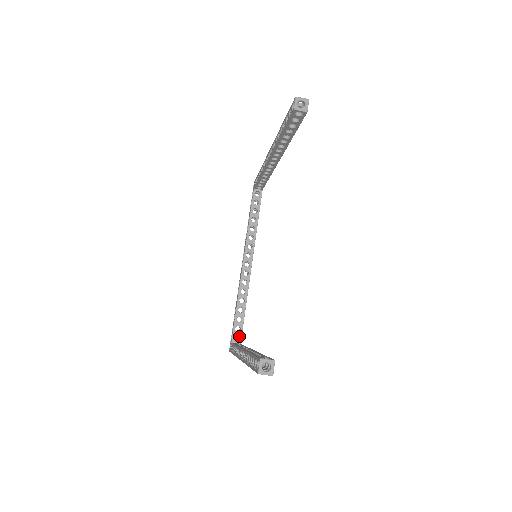
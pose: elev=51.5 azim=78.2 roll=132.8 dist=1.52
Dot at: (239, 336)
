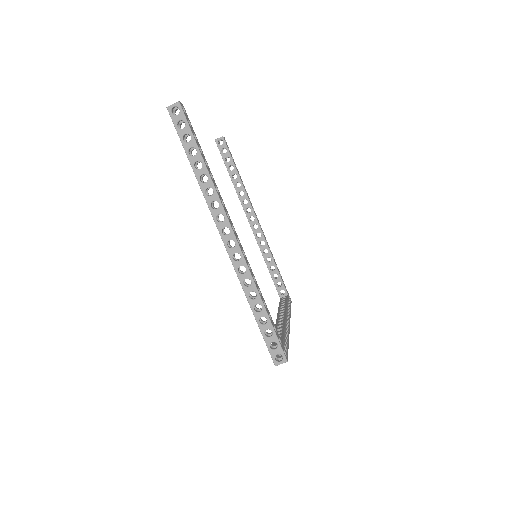
Dot at: occluded
